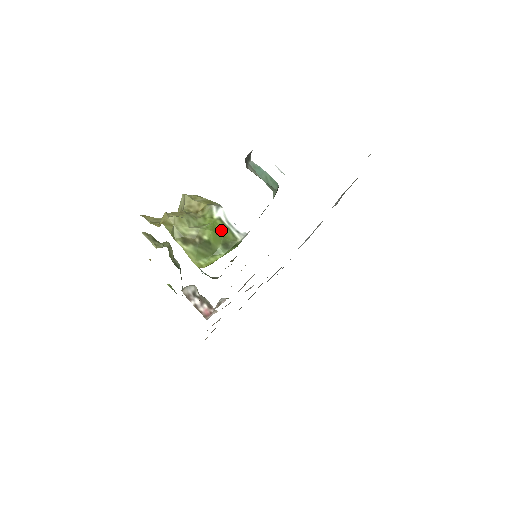
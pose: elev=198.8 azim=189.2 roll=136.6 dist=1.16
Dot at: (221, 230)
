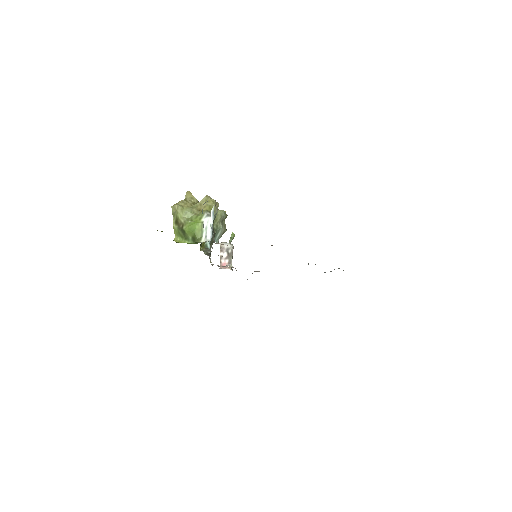
Dot at: (197, 229)
